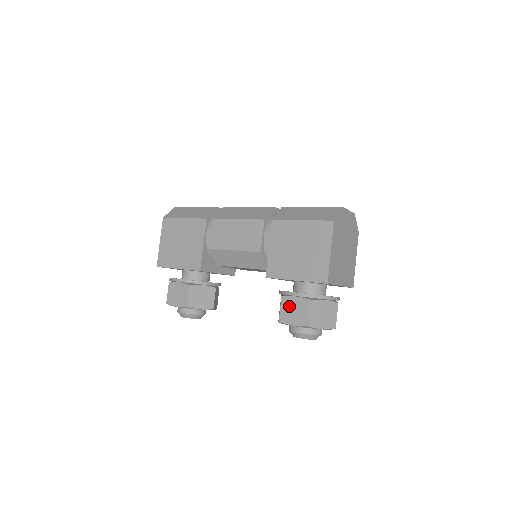
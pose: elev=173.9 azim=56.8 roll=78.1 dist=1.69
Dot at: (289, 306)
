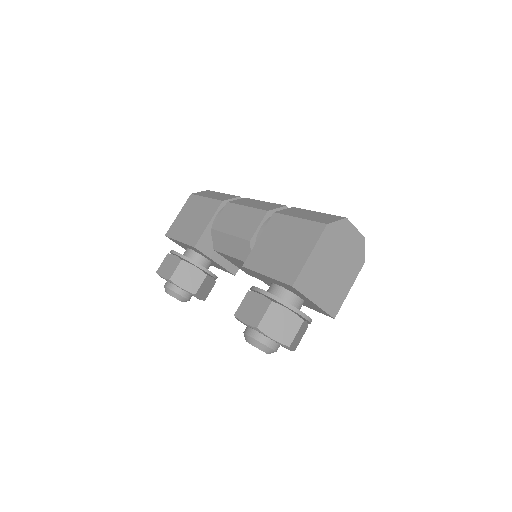
Dot at: (250, 302)
